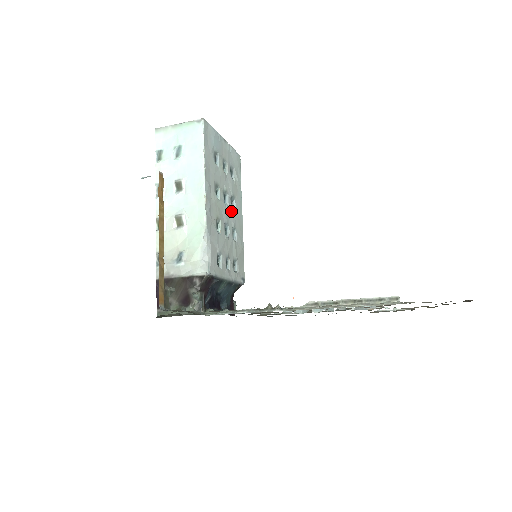
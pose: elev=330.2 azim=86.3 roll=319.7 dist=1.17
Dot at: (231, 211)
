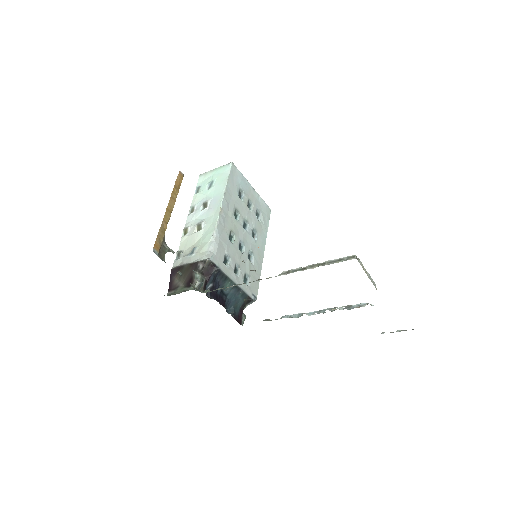
Dot at: (250, 238)
